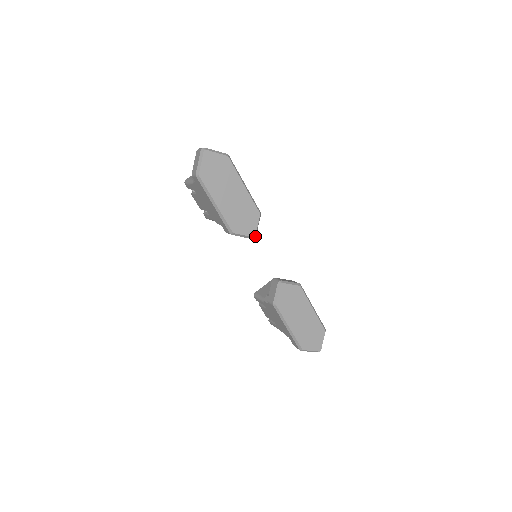
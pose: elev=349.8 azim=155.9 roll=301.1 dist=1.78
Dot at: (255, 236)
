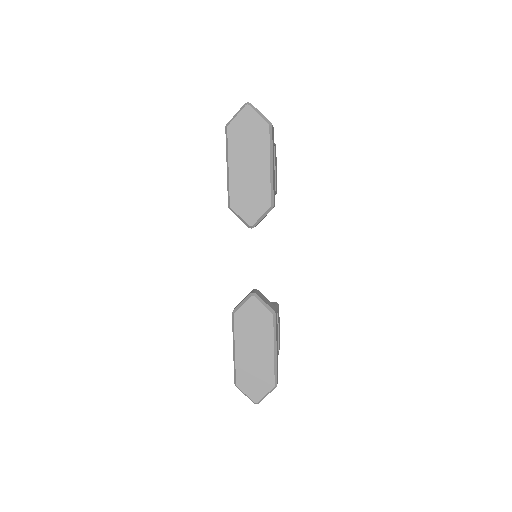
Dot at: (253, 226)
